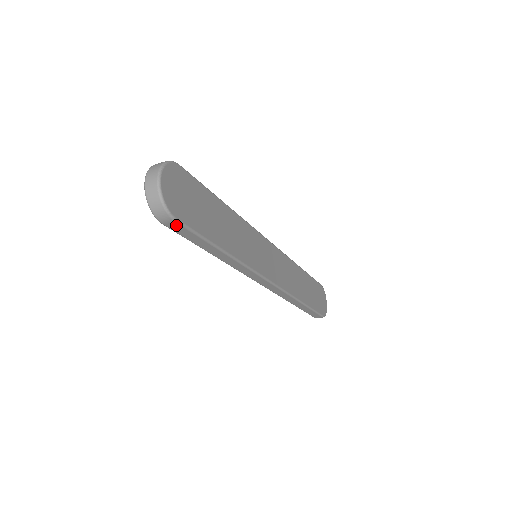
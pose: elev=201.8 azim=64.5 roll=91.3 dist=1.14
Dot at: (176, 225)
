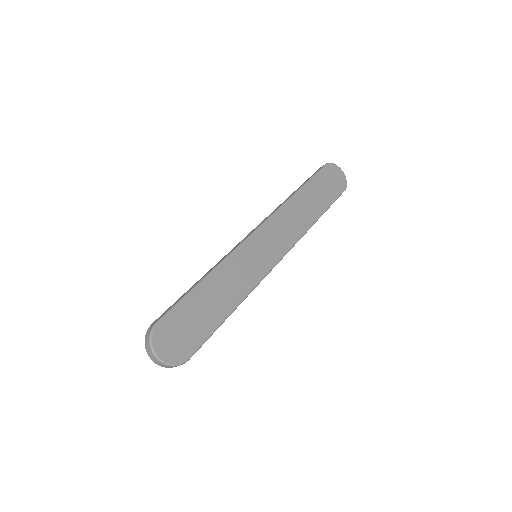
Dot at: (191, 356)
